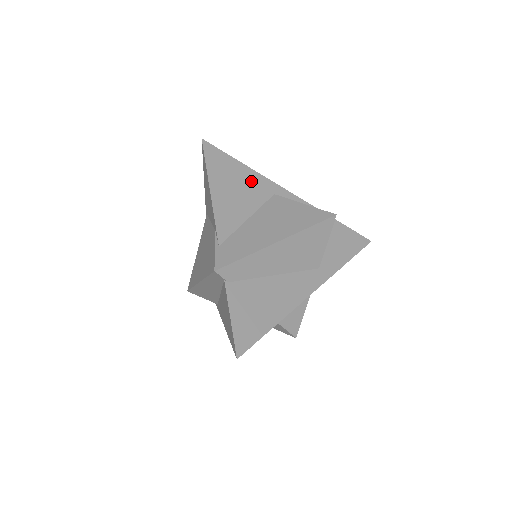
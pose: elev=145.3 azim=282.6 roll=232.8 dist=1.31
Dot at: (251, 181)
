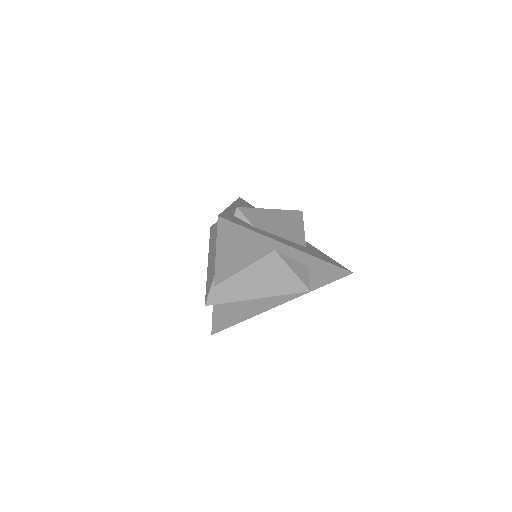
Dot at: (256, 243)
